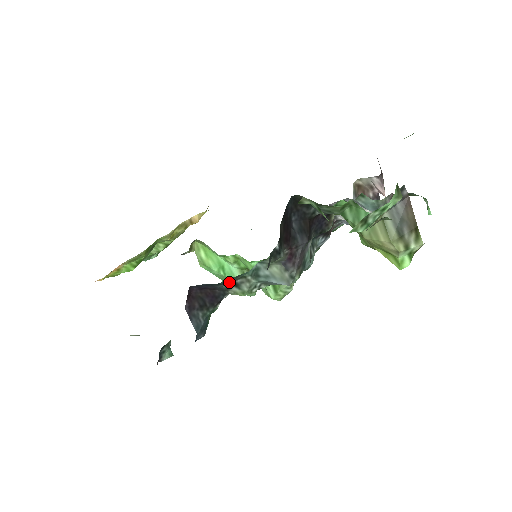
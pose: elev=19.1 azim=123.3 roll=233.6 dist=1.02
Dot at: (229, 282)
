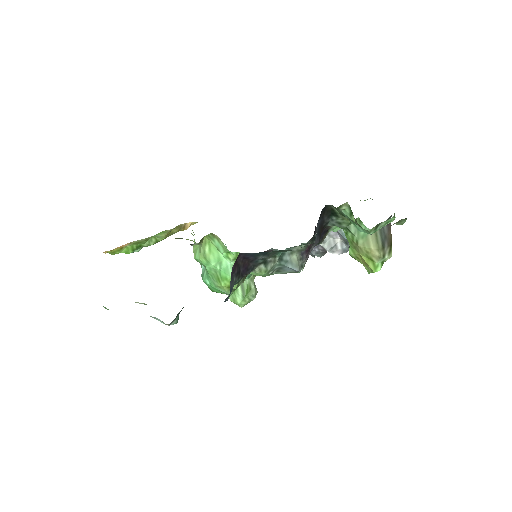
Dot at: (269, 256)
